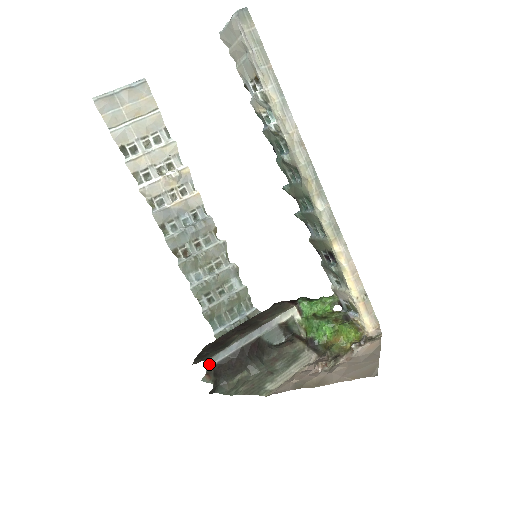
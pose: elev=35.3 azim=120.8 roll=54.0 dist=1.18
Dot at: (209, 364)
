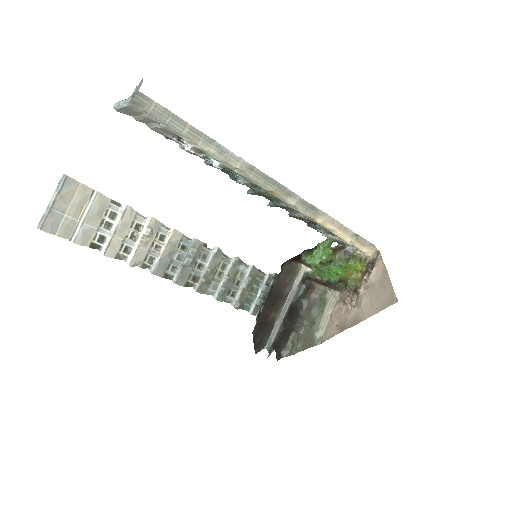
Dot at: (268, 348)
